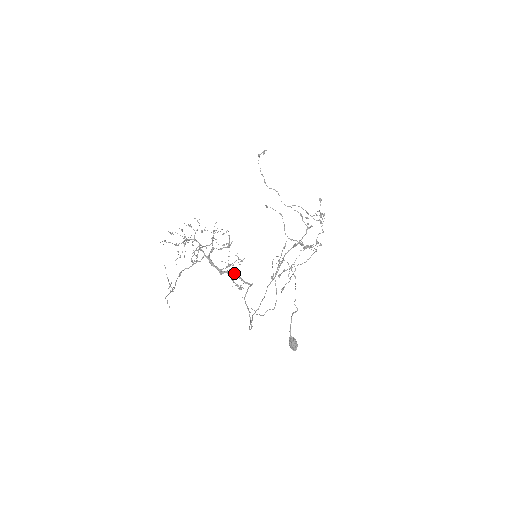
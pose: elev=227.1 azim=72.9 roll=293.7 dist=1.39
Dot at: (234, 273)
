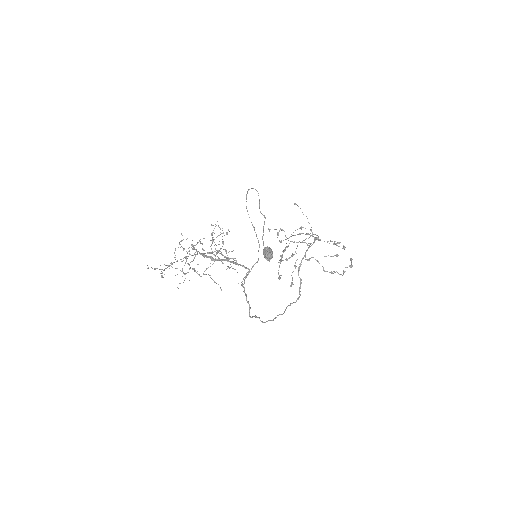
Dot at: occluded
